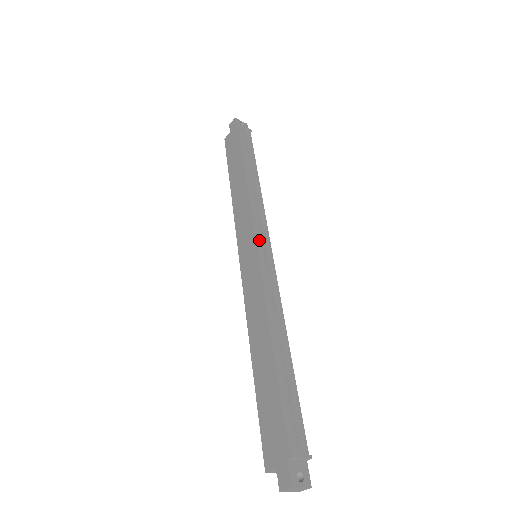
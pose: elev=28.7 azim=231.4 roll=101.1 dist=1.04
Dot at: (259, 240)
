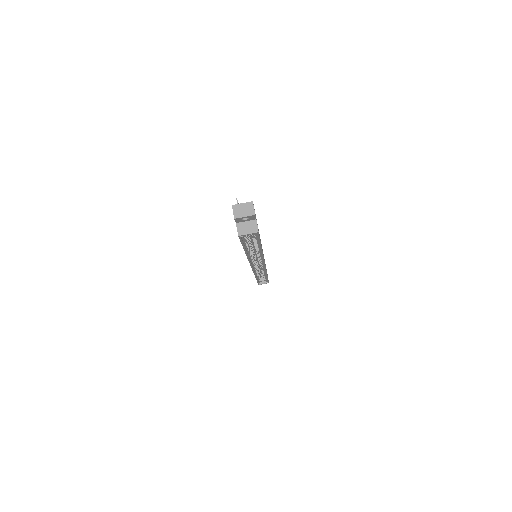
Dot at: occluded
